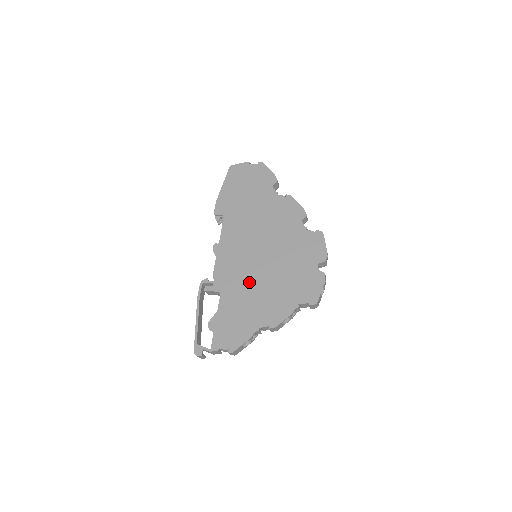
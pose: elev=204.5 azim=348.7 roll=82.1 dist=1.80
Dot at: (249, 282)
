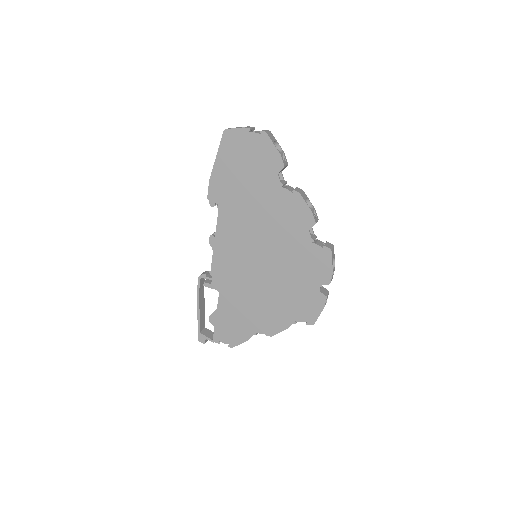
Dot at: (247, 288)
